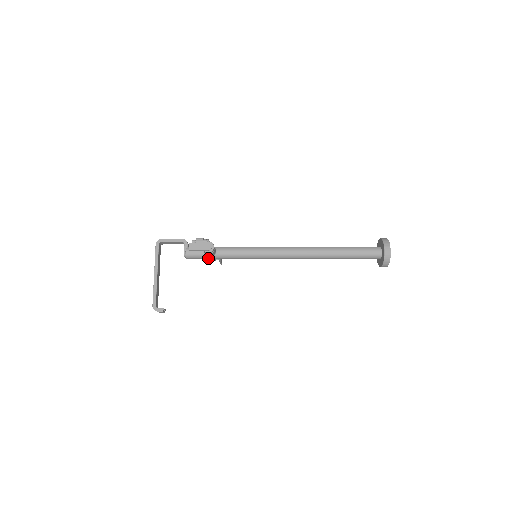
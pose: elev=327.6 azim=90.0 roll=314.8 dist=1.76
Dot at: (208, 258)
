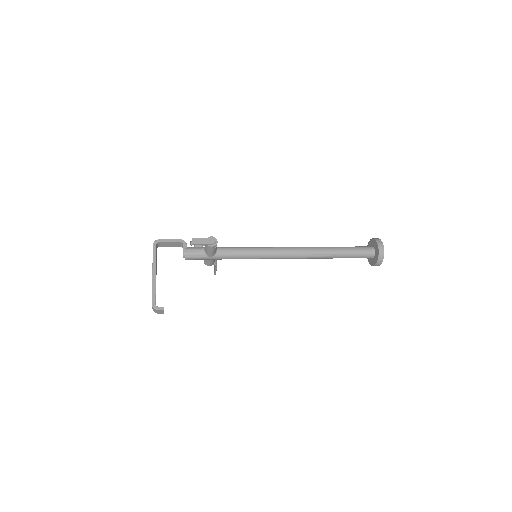
Dot at: (208, 258)
